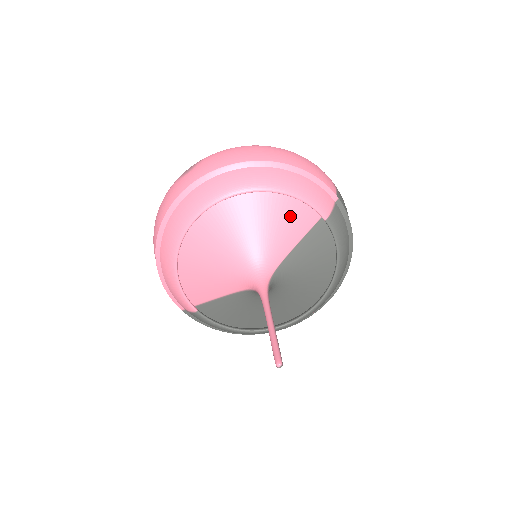
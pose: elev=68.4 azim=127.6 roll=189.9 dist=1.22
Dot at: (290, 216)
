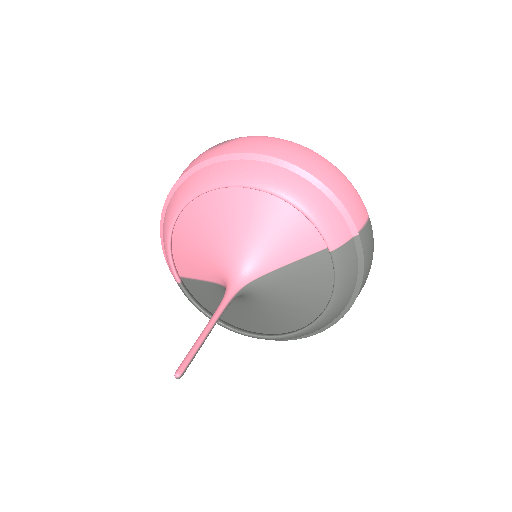
Dot at: (294, 231)
